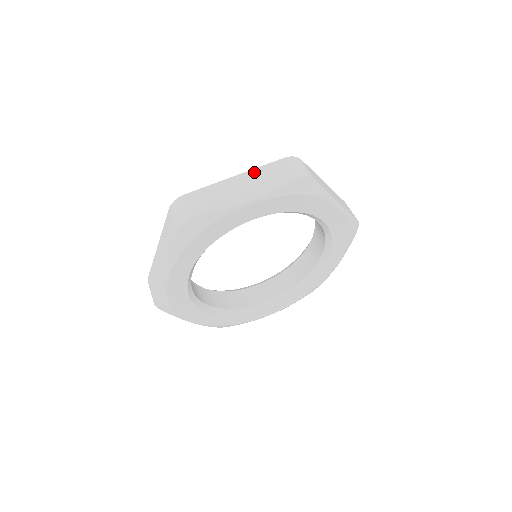
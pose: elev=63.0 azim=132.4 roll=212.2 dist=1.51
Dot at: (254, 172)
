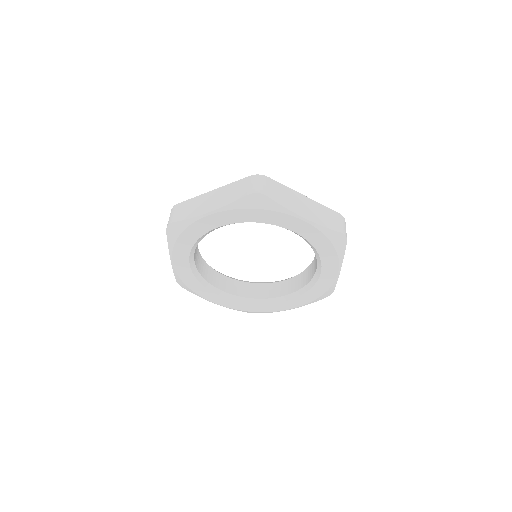
Dot at: (318, 205)
